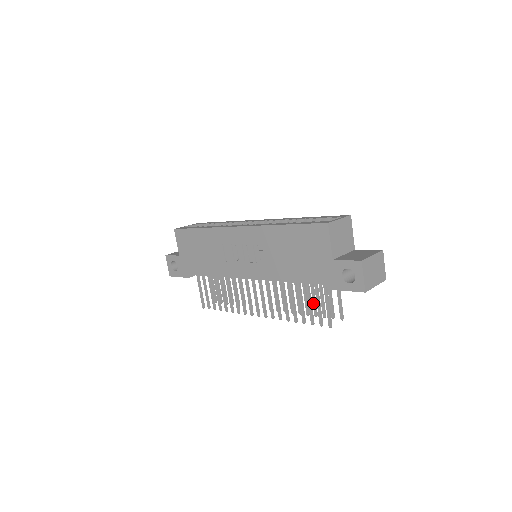
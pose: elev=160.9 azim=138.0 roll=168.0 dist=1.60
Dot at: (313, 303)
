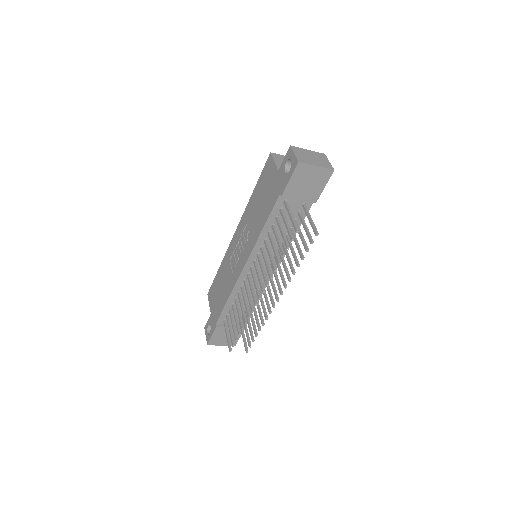
Dot at: (297, 249)
